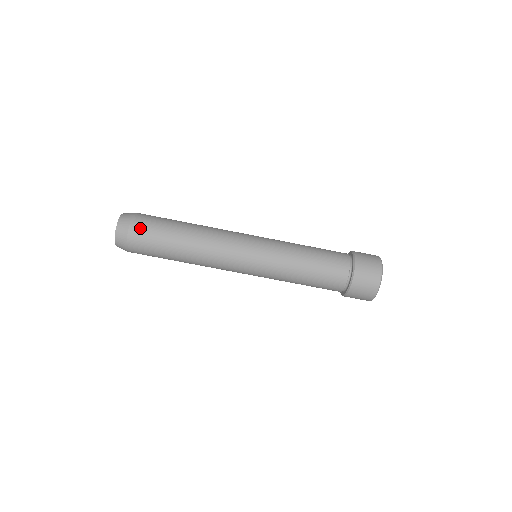
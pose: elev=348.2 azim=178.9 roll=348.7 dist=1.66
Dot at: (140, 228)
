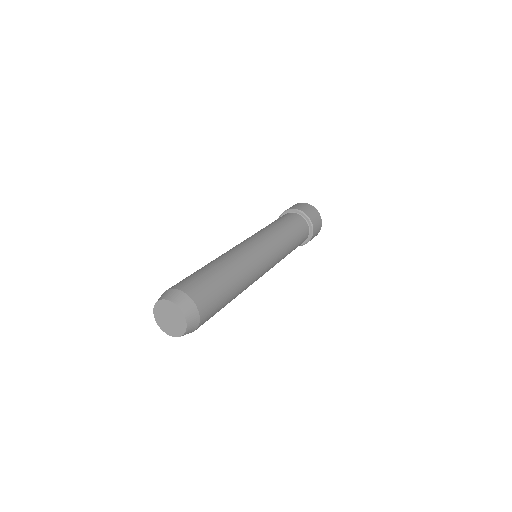
Dot at: (198, 291)
